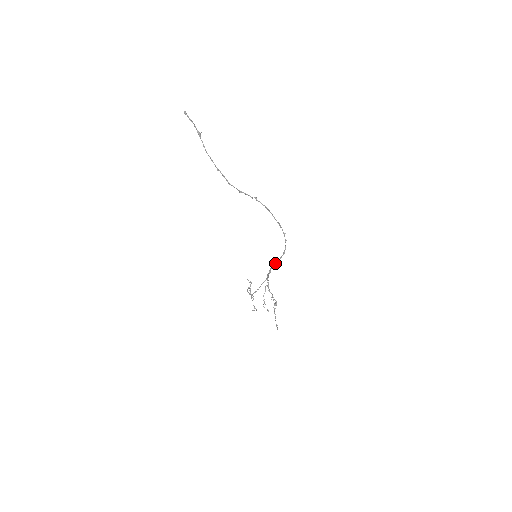
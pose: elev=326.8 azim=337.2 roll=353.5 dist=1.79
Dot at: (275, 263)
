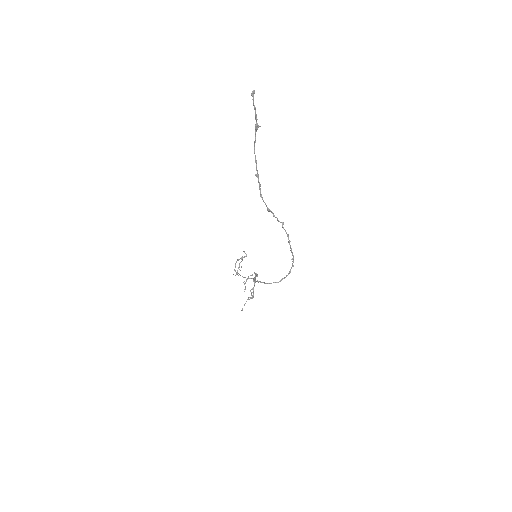
Dot at: (266, 283)
